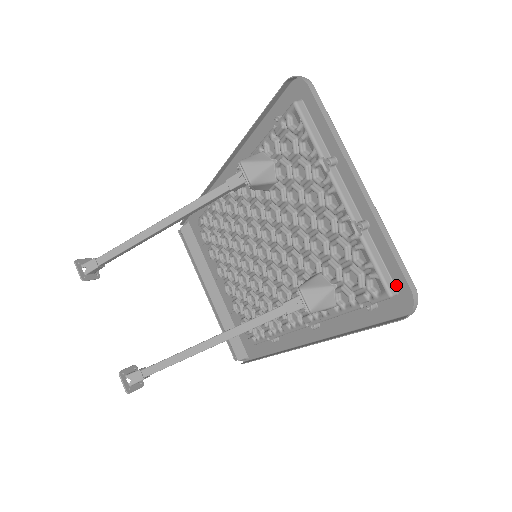
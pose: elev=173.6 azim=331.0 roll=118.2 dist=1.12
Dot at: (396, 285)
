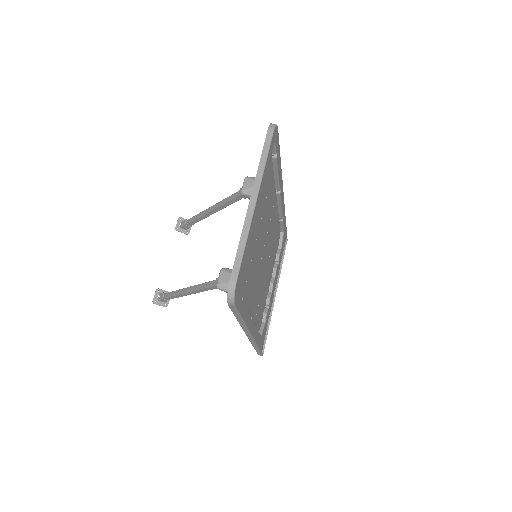
Dot at: (240, 280)
